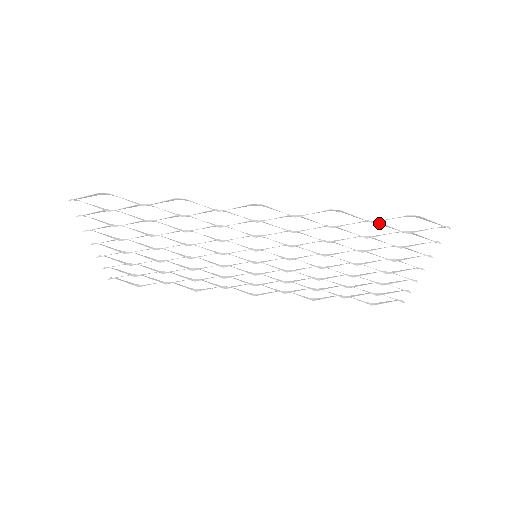
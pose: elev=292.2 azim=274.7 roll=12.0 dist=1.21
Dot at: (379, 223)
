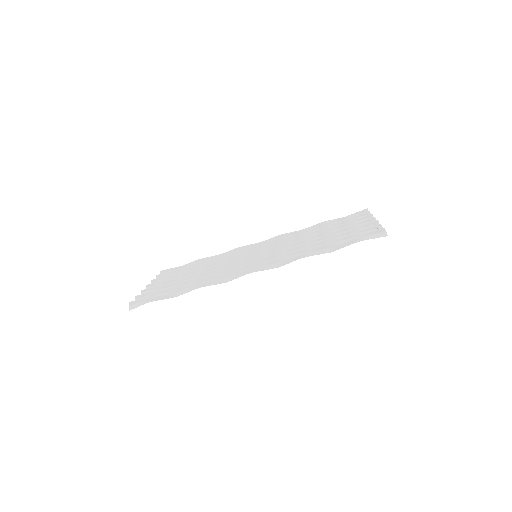
Dot at: (336, 244)
